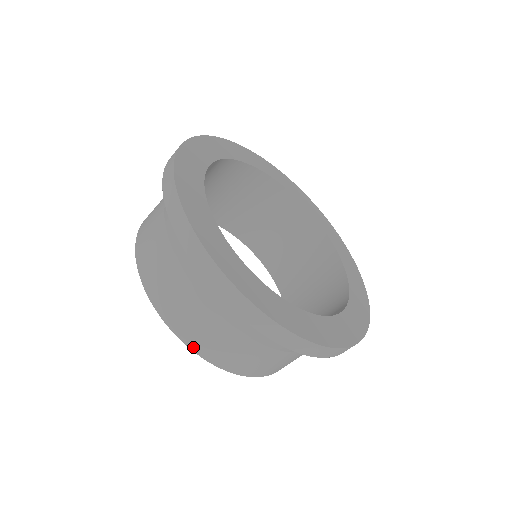
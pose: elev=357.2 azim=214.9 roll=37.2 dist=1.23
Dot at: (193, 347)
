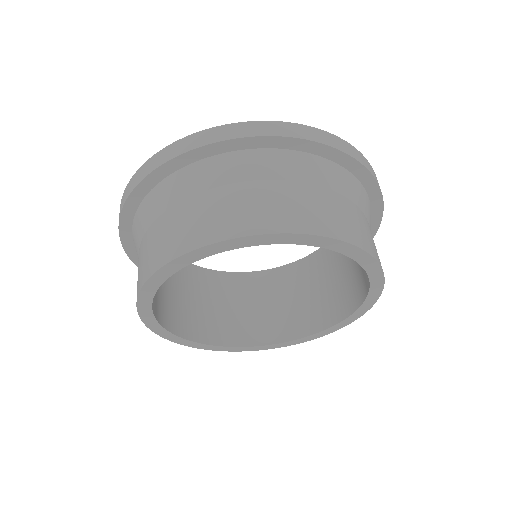
Dot at: (271, 229)
